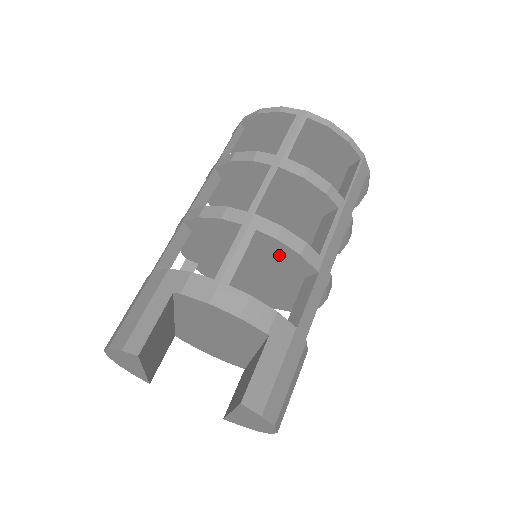
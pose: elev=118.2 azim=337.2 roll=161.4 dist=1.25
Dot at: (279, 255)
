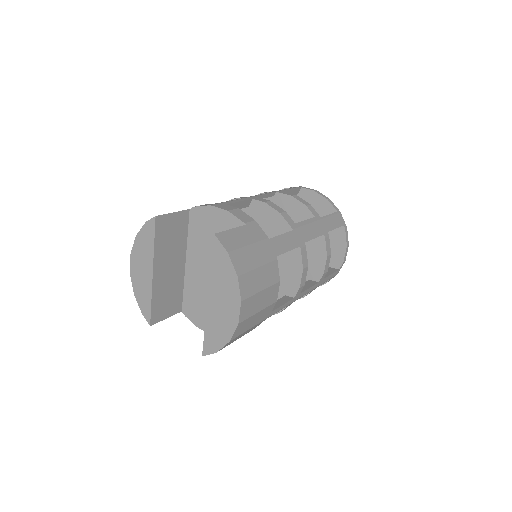
Dot at: (267, 223)
